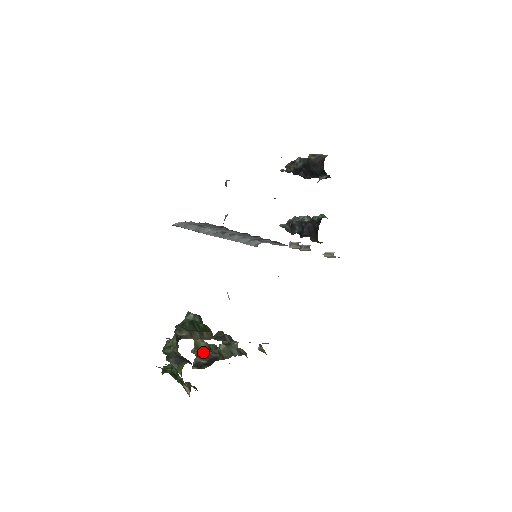
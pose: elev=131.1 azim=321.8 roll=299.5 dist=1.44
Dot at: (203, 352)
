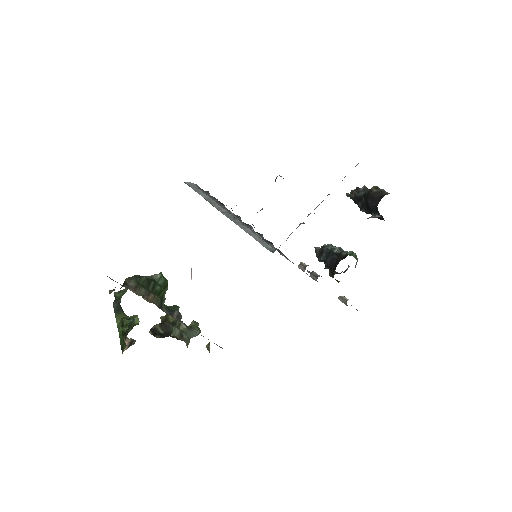
Dot at: (167, 322)
